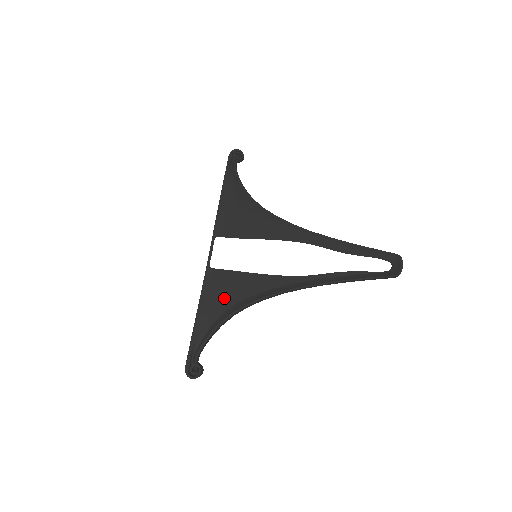
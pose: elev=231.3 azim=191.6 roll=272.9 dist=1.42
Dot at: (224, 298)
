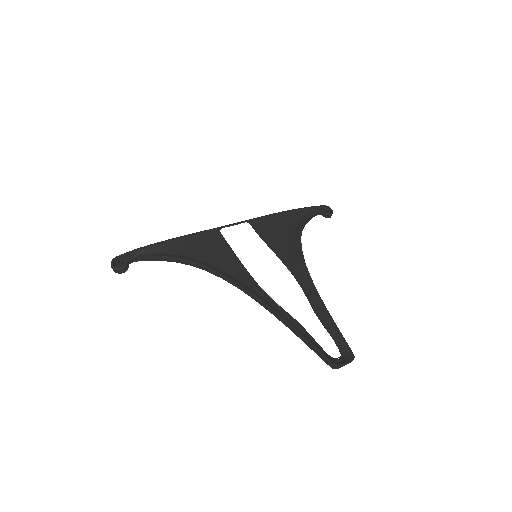
Dot at: (201, 251)
